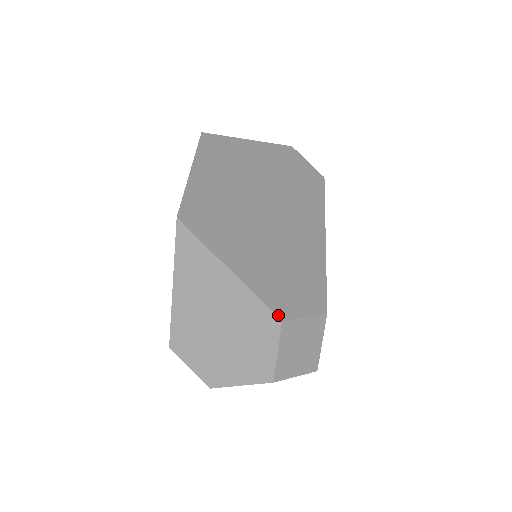
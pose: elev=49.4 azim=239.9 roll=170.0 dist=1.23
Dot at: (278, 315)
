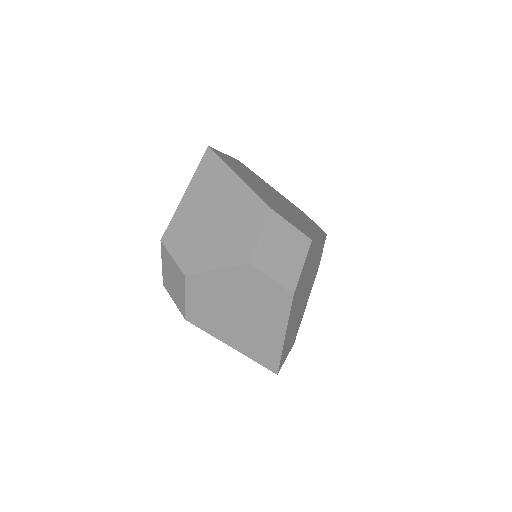
Dot at: (269, 206)
